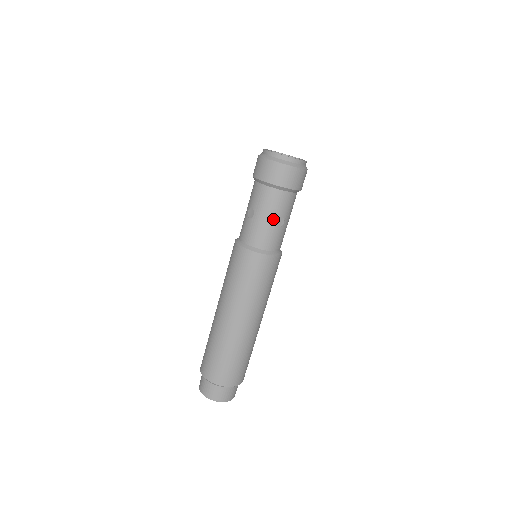
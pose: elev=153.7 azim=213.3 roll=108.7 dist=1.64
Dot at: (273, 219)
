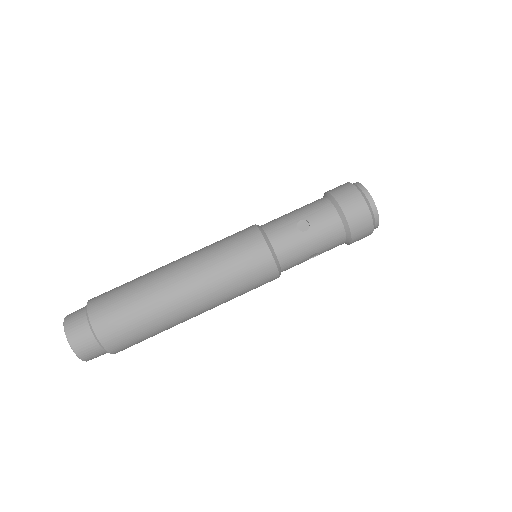
Dot at: (300, 217)
